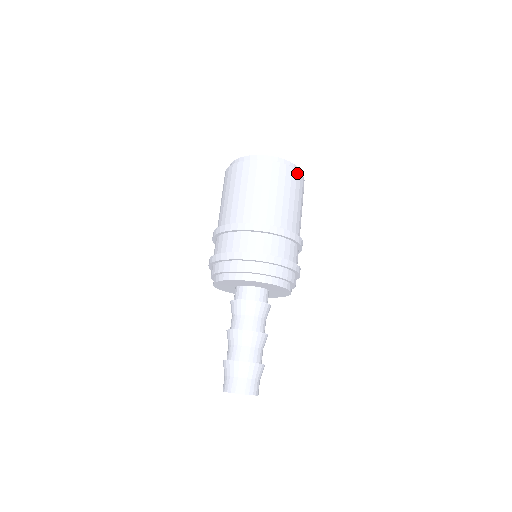
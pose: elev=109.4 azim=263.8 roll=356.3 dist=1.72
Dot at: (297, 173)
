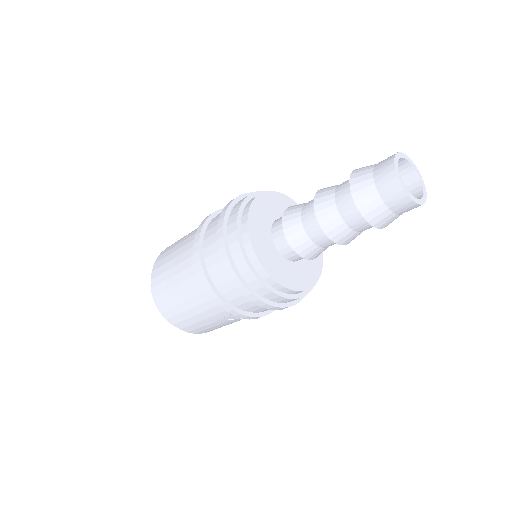
Dot at: occluded
